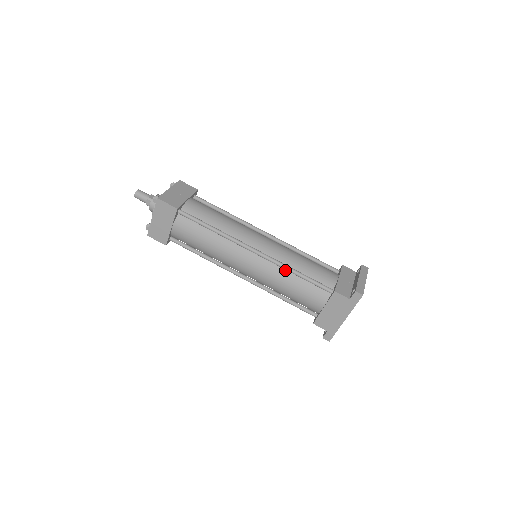
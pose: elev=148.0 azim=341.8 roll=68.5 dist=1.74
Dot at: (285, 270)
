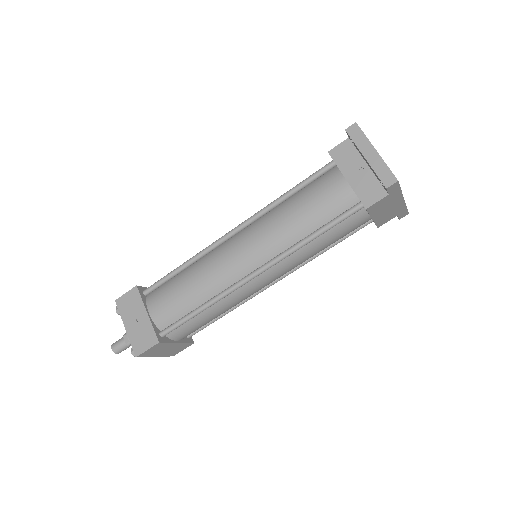
Dot at: (298, 248)
